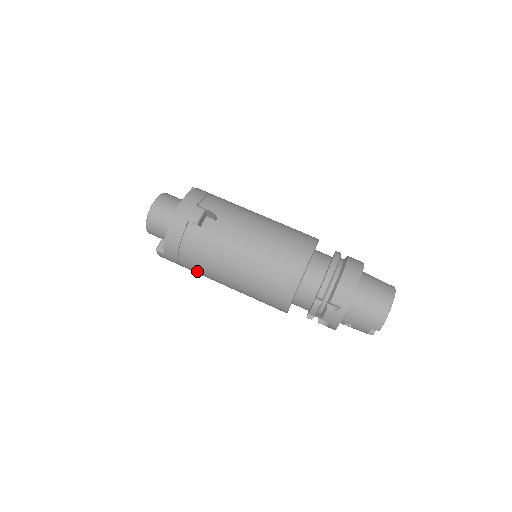
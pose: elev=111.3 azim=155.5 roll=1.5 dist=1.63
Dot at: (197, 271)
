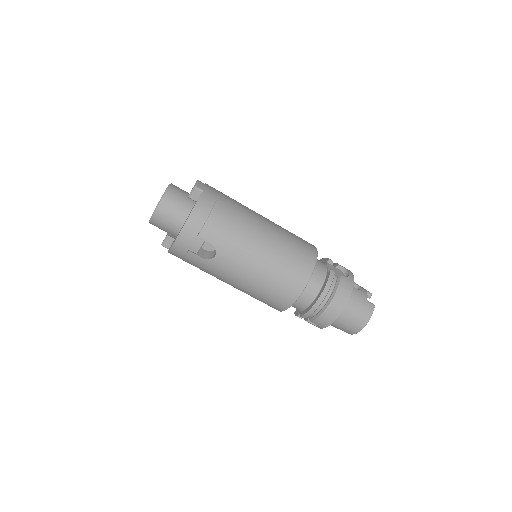
Dot at: occluded
